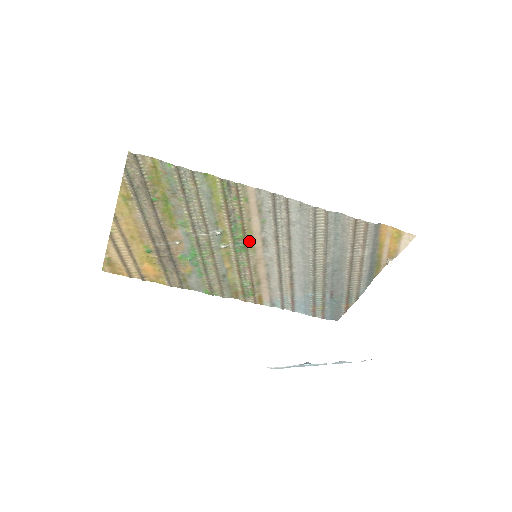
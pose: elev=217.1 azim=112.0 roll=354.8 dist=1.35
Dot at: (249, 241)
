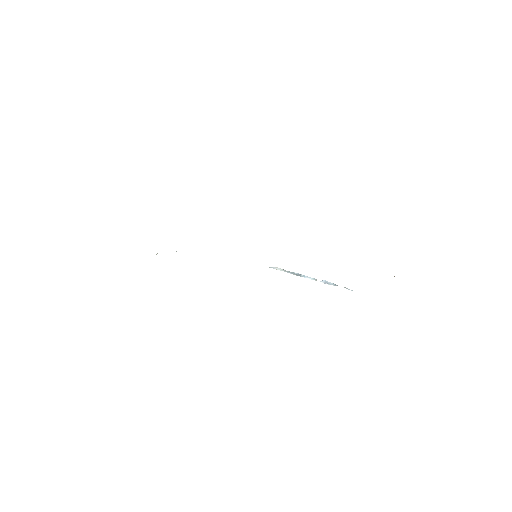
Dot at: occluded
